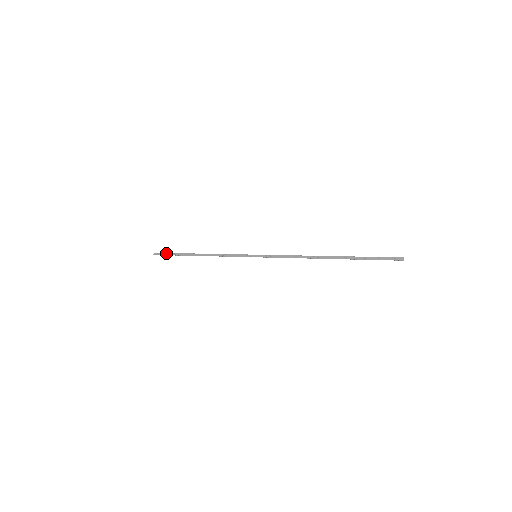
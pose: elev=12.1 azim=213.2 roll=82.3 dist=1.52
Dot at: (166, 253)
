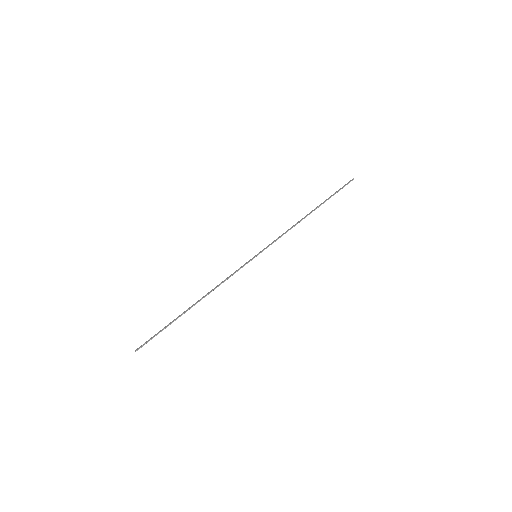
Dot at: (153, 336)
